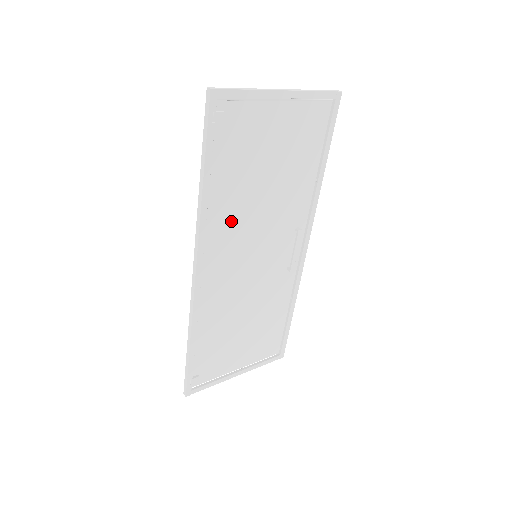
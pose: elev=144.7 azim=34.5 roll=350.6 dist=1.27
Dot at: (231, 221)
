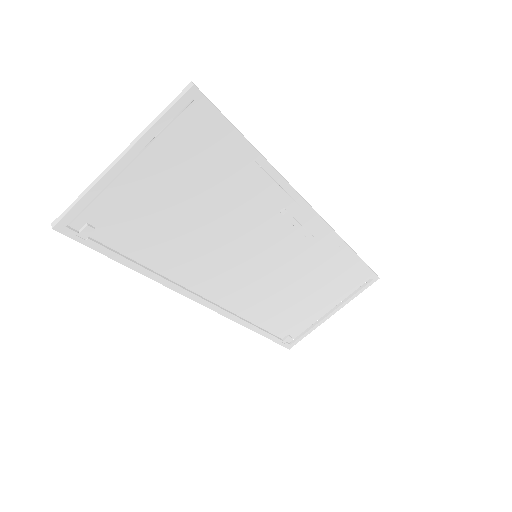
Dot at: (196, 261)
